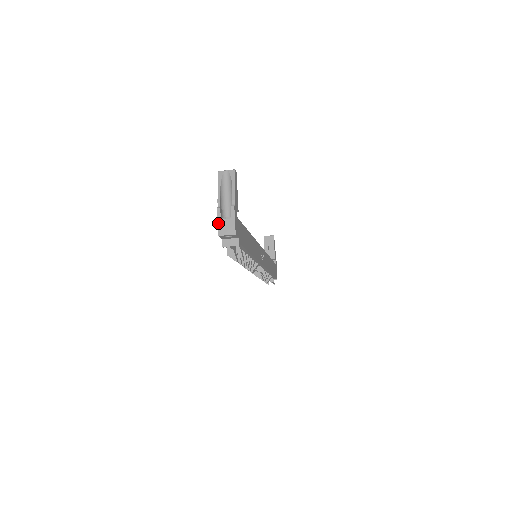
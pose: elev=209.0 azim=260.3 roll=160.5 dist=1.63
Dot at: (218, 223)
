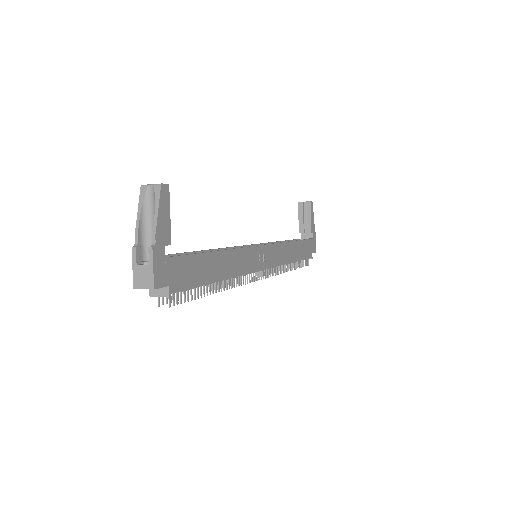
Dot at: (133, 270)
